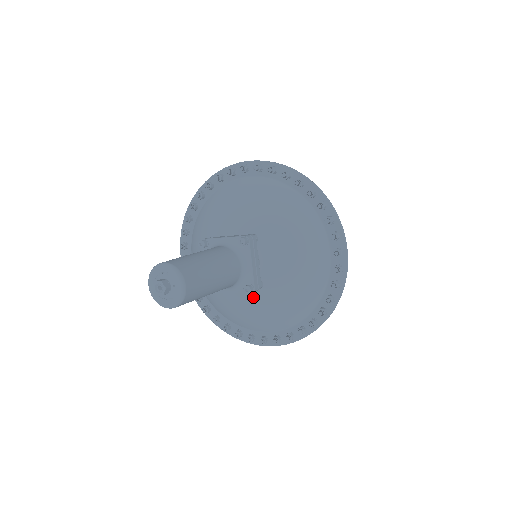
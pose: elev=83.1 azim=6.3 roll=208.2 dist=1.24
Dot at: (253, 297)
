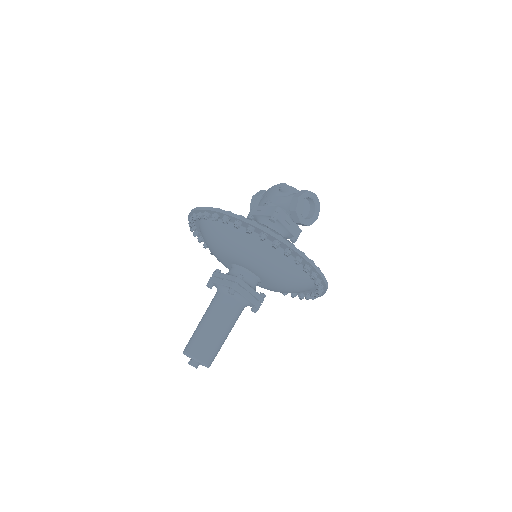
Dot at: occluded
